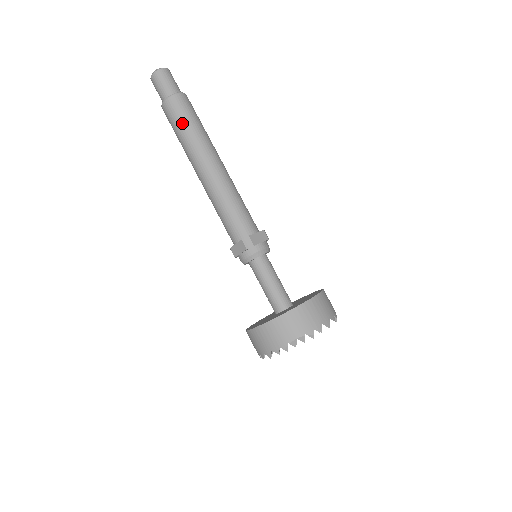
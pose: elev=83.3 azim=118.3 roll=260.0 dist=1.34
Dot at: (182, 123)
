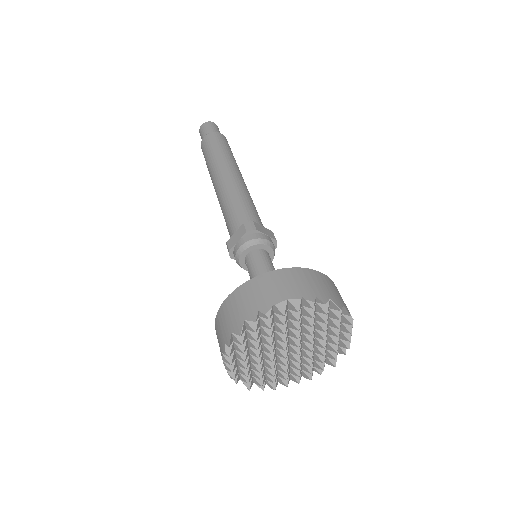
Dot at: (215, 146)
